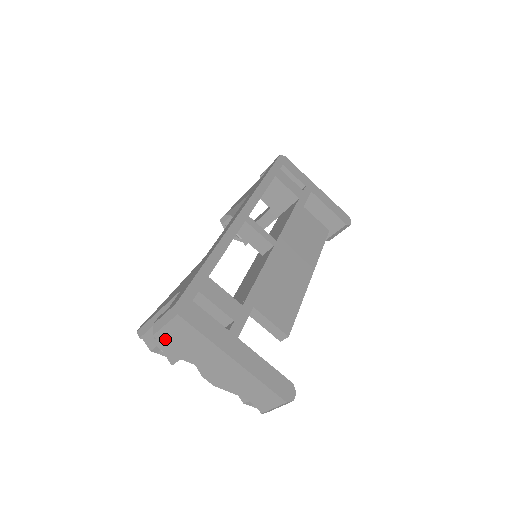
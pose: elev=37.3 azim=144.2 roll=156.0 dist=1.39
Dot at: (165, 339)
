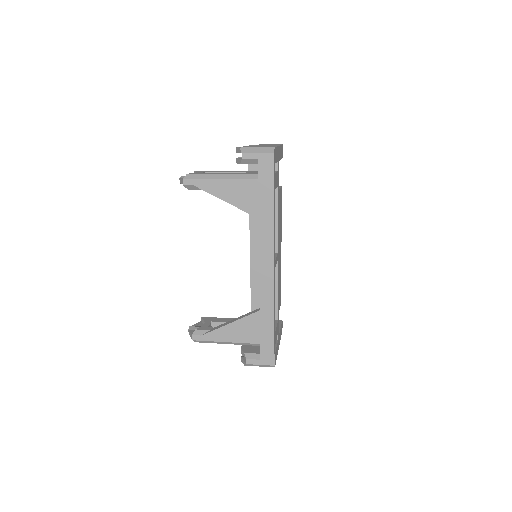
Dot at: occluded
